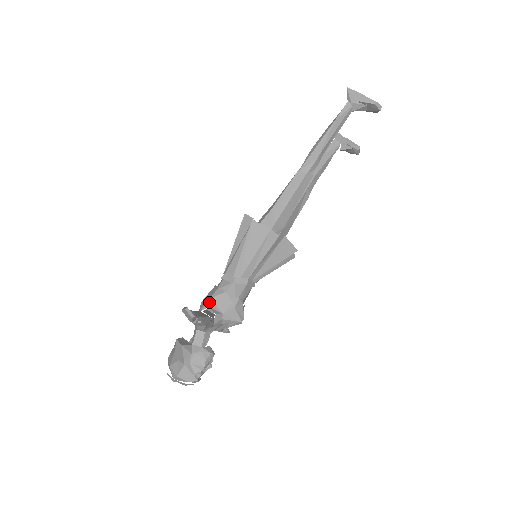
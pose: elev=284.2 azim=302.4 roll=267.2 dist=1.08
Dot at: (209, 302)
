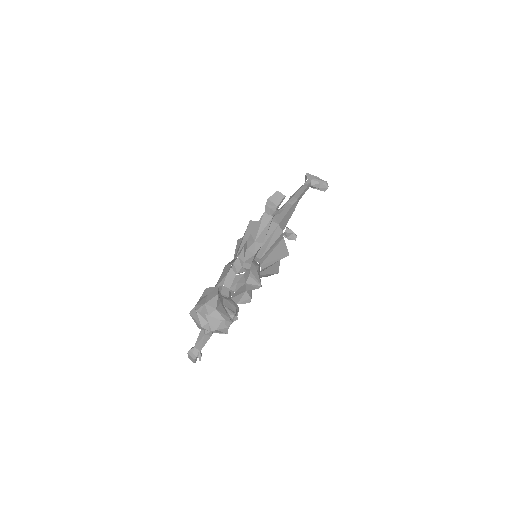
Dot at: occluded
